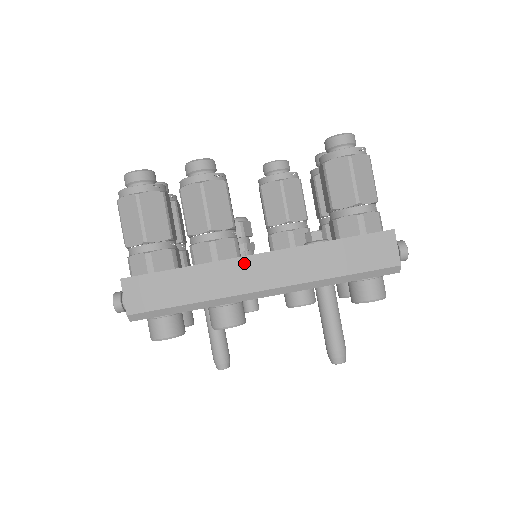
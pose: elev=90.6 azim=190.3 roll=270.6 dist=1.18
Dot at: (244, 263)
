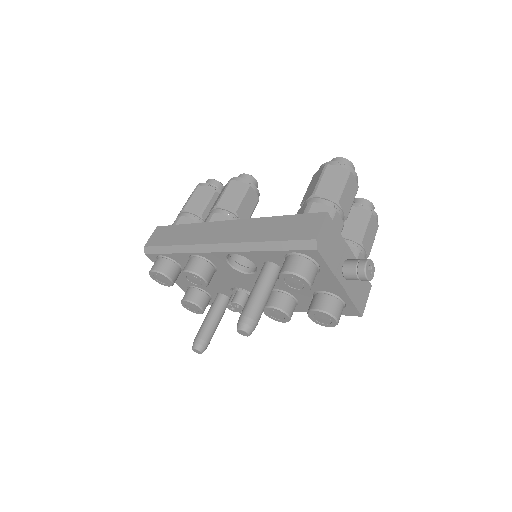
Dot at: (217, 225)
